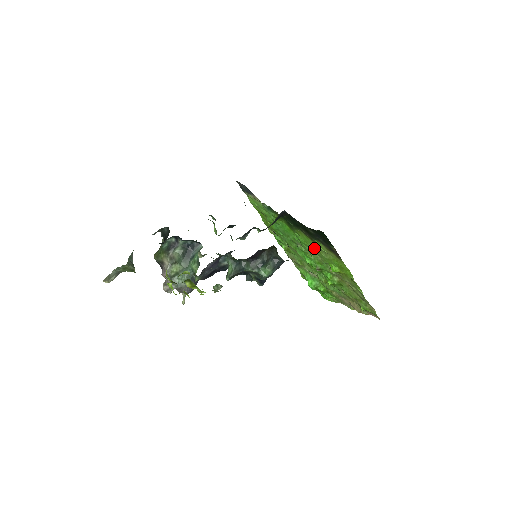
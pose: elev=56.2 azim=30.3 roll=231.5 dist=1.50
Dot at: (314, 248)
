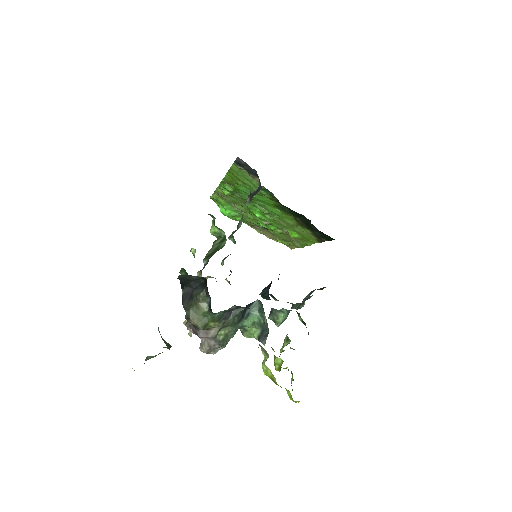
Dot at: (290, 223)
